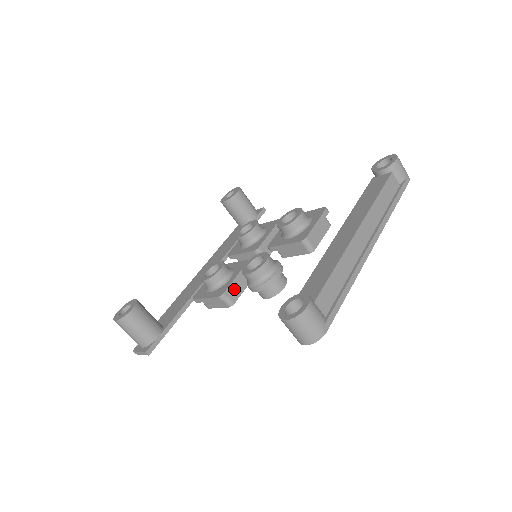
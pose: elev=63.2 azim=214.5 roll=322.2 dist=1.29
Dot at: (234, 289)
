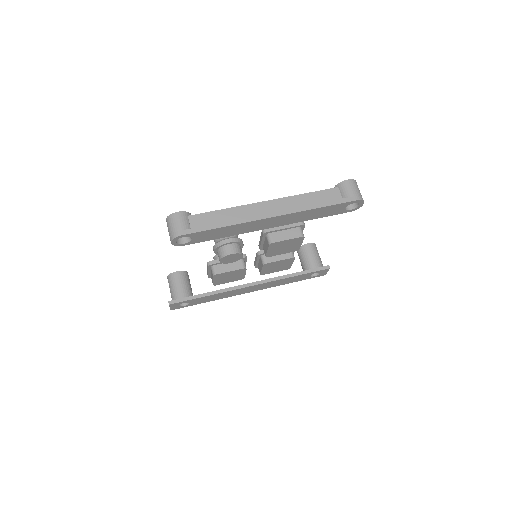
Dot at: (223, 266)
